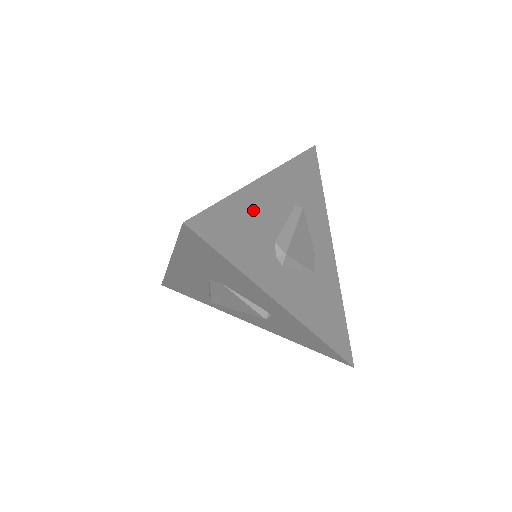
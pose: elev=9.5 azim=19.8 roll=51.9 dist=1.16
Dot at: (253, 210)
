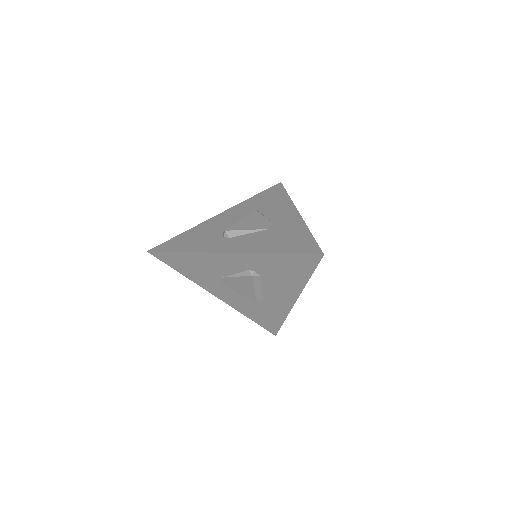
Dot at: (205, 229)
